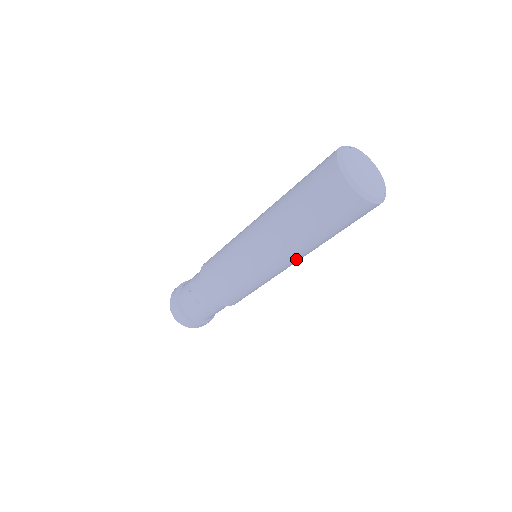
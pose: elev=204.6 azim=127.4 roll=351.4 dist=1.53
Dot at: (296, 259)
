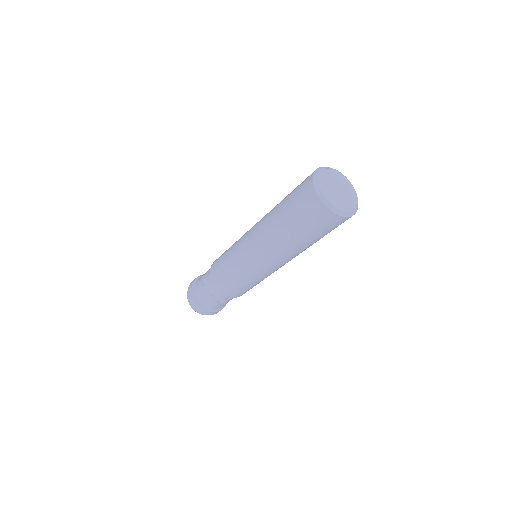
Dot at: (288, 260)
